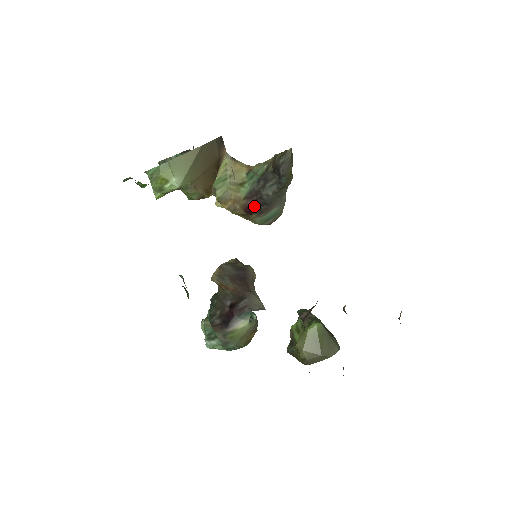
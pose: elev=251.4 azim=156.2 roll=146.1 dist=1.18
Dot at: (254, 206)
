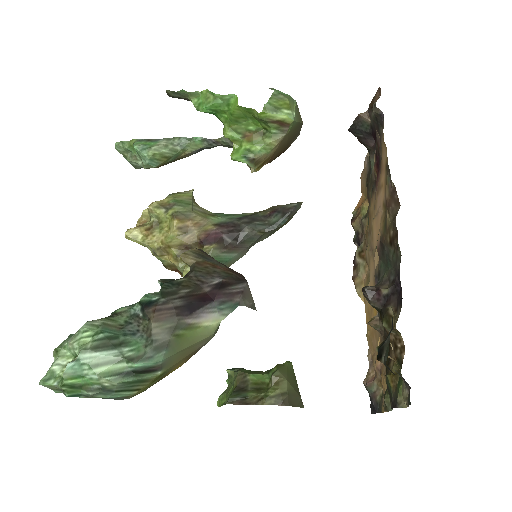
Dot at: (224, 236)
